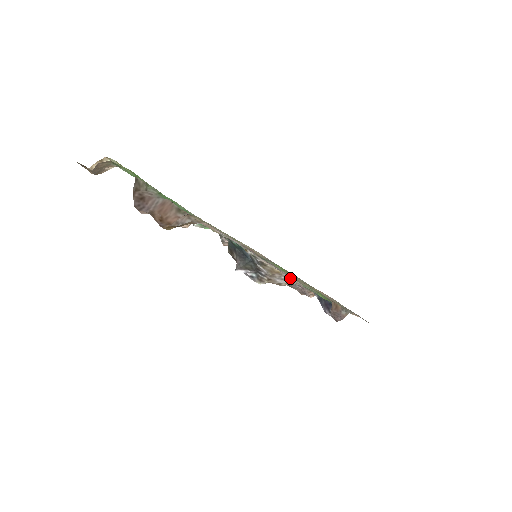
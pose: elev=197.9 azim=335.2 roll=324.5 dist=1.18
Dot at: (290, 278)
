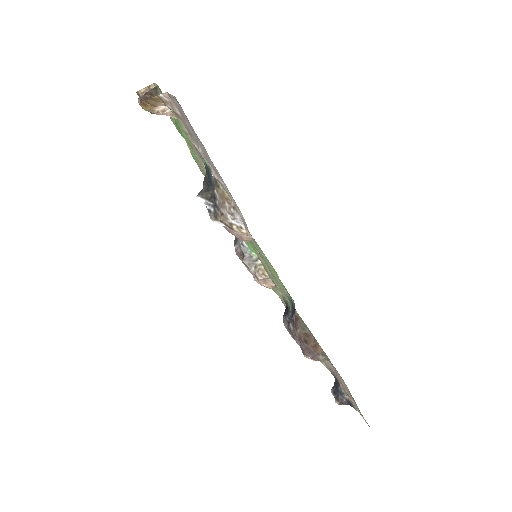
Dot at: (237, 210)
